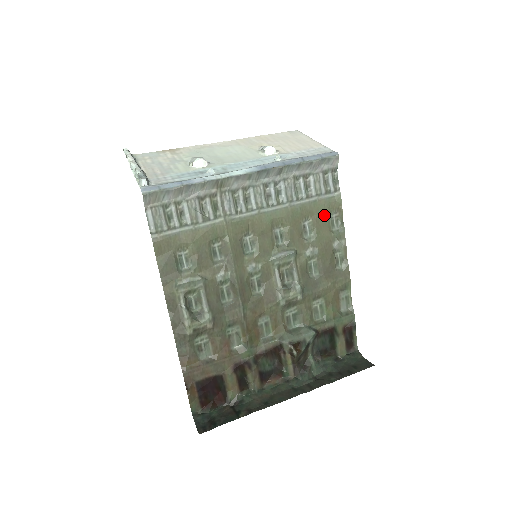
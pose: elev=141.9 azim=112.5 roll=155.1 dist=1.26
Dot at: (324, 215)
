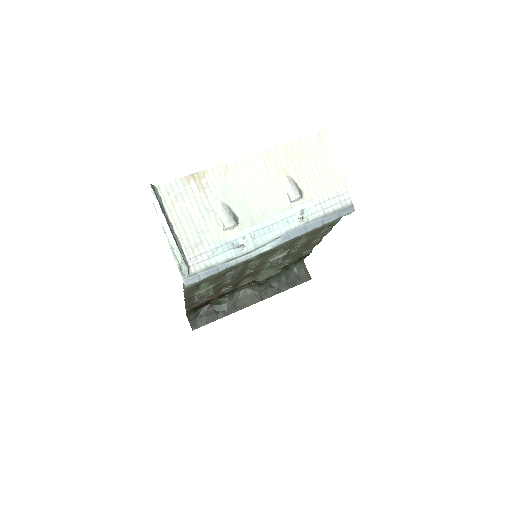
Dot at: (320, 230)
